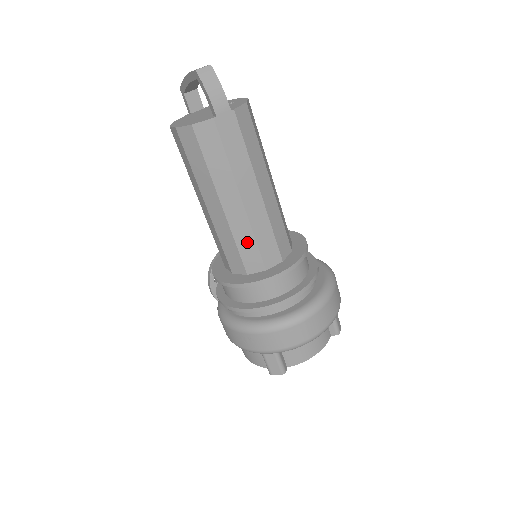
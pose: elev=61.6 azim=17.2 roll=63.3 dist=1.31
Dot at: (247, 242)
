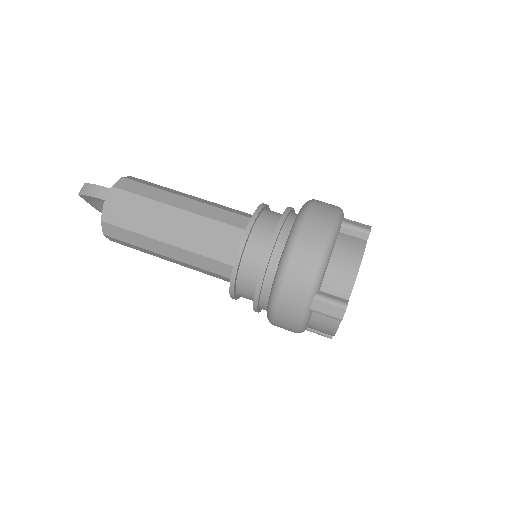
Dot at: (207, 246)
